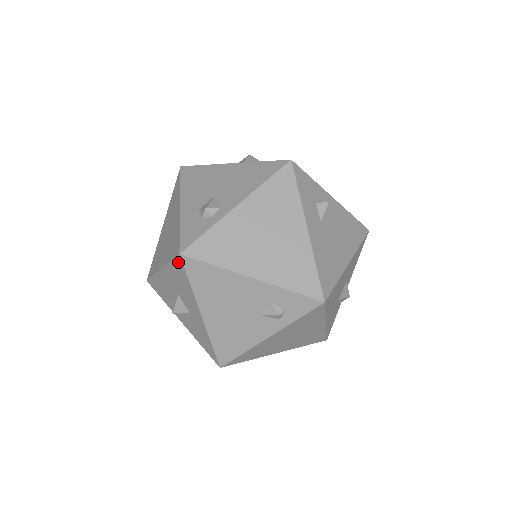
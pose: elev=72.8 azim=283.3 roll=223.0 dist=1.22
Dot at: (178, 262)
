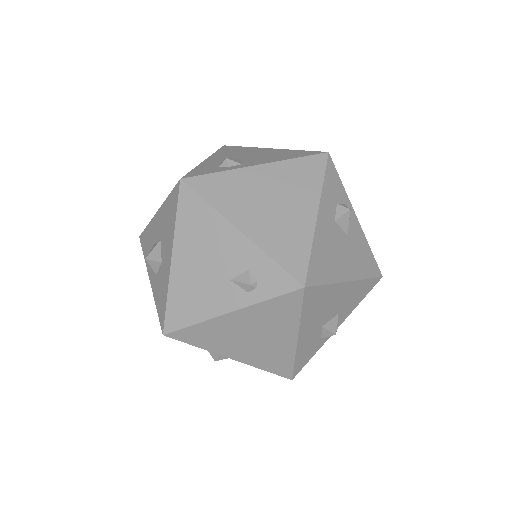
Dot at: (175, 191)
